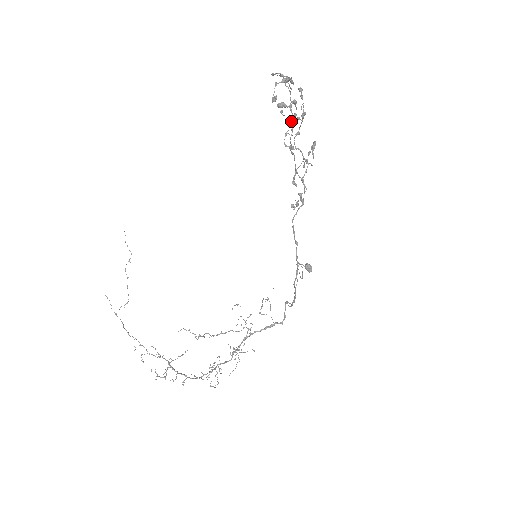
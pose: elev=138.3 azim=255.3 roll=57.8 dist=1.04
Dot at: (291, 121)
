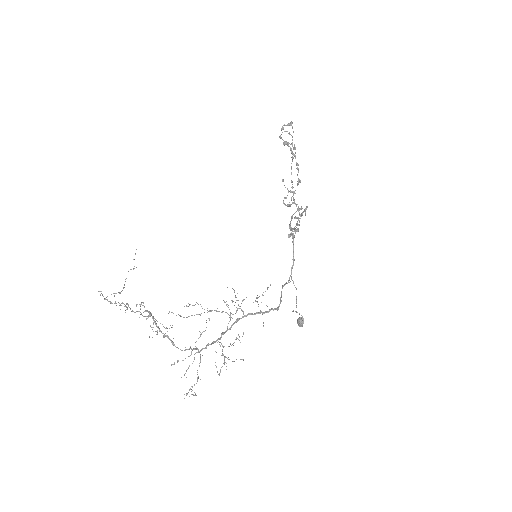
Dot at: occluded
